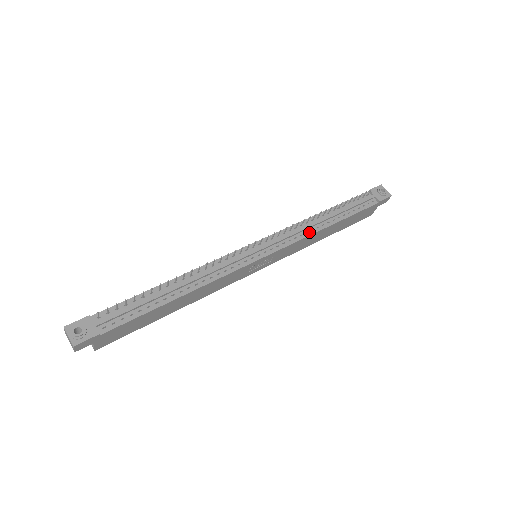
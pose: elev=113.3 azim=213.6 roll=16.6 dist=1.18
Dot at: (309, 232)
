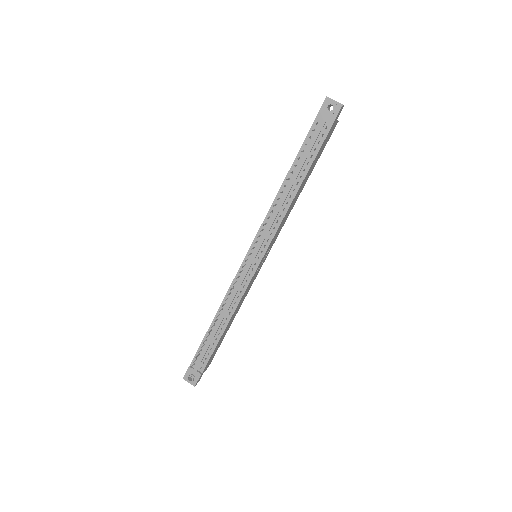
Dot at: (282, 214)
